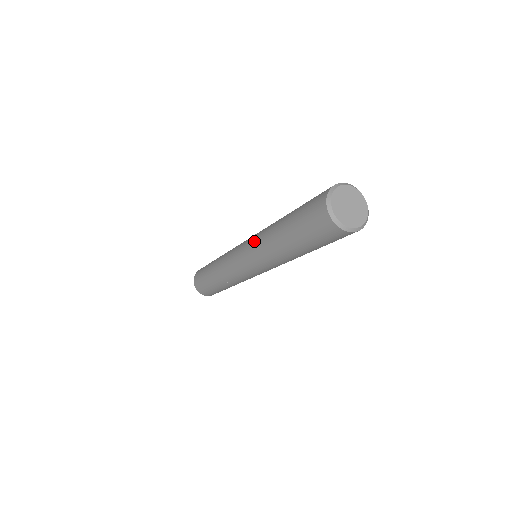
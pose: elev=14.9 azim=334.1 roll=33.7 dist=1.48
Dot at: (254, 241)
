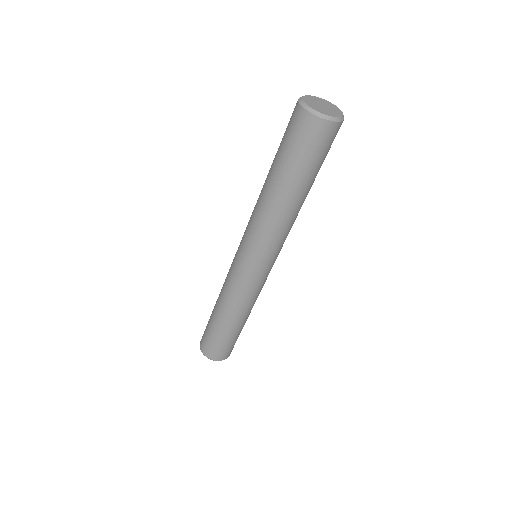
Dot at: occluded
